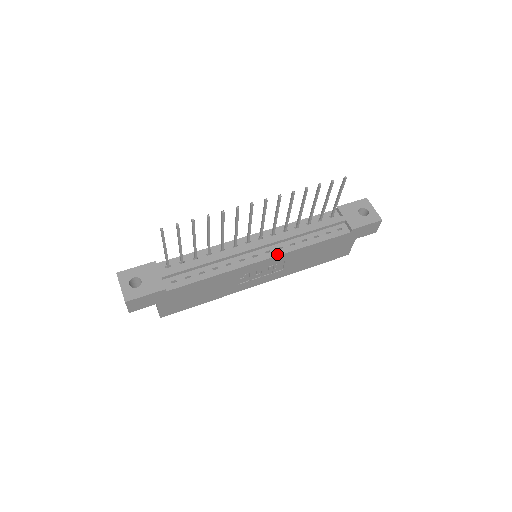
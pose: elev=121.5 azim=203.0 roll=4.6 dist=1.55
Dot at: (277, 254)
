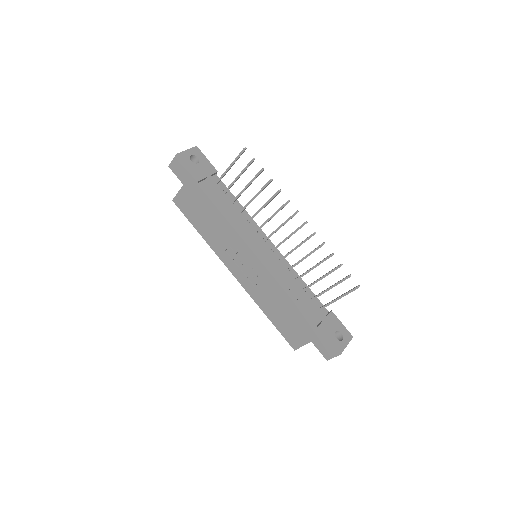
Dot at: (266, 265)
